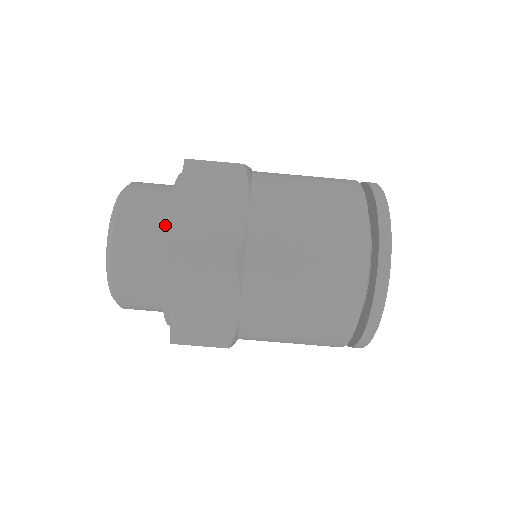
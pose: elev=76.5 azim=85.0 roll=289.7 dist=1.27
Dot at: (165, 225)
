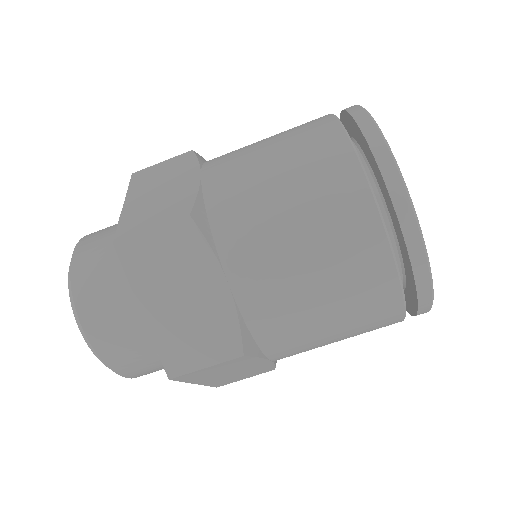
Dot at: occluded
